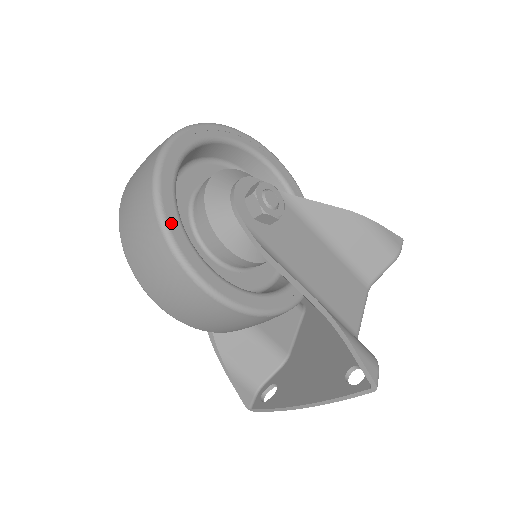
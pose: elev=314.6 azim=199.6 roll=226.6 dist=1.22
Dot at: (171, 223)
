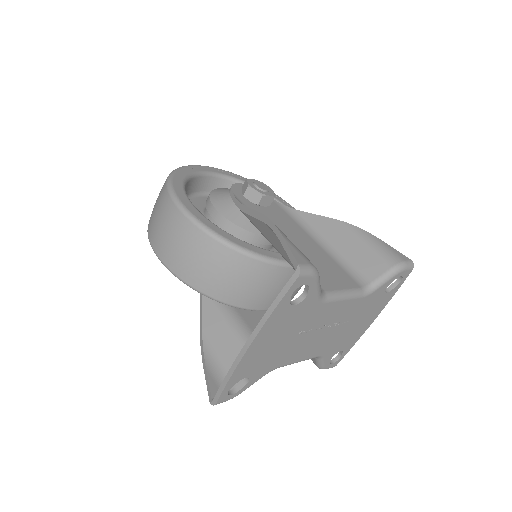
Dot at: (176, 177)
